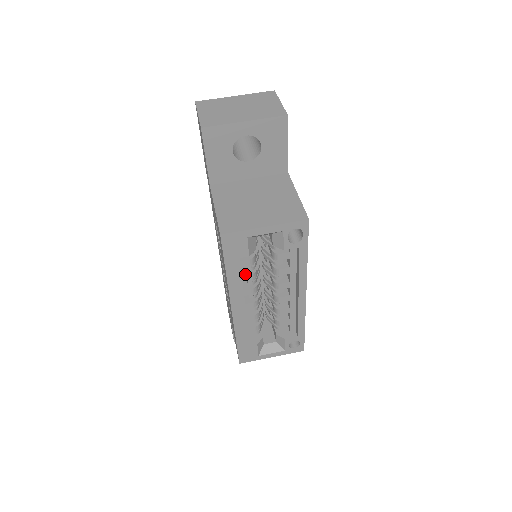
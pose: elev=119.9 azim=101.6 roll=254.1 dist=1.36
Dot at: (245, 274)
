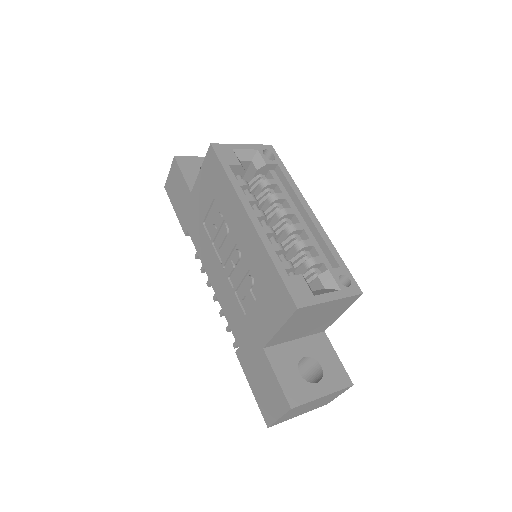
Dot at: (247, 196)
